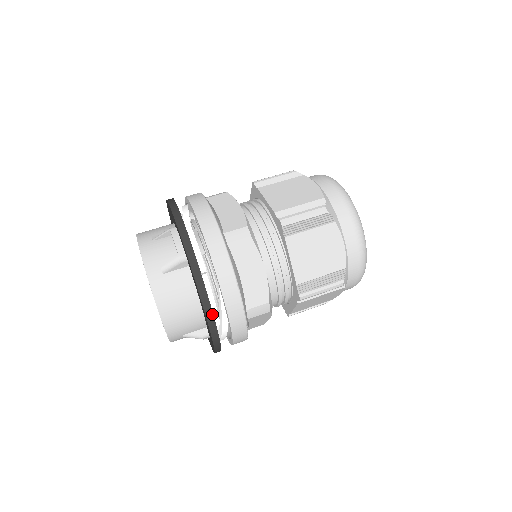
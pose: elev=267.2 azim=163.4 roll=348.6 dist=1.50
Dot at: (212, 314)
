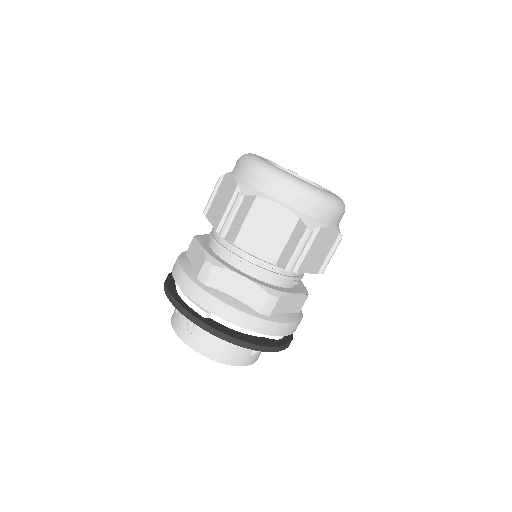
Dot at: (234, 338)
